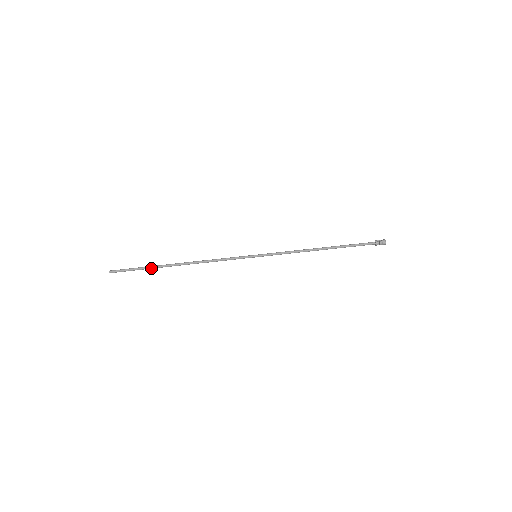
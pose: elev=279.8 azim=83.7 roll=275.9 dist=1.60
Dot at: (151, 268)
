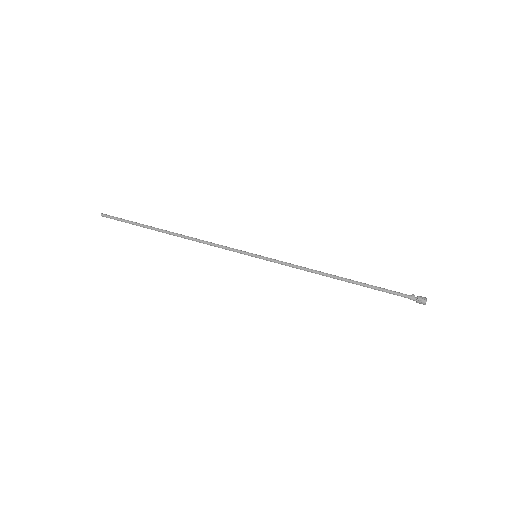
Dot at: (141, 225)
